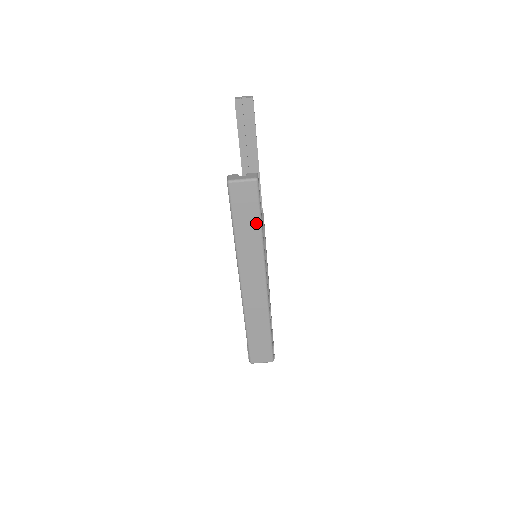
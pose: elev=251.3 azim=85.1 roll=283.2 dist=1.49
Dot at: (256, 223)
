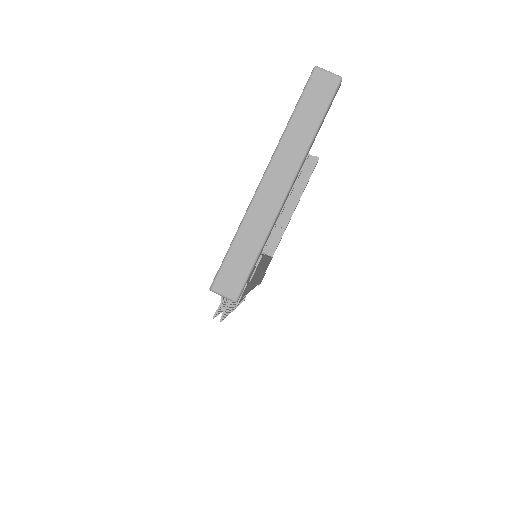
Dot at: (317, 119)
